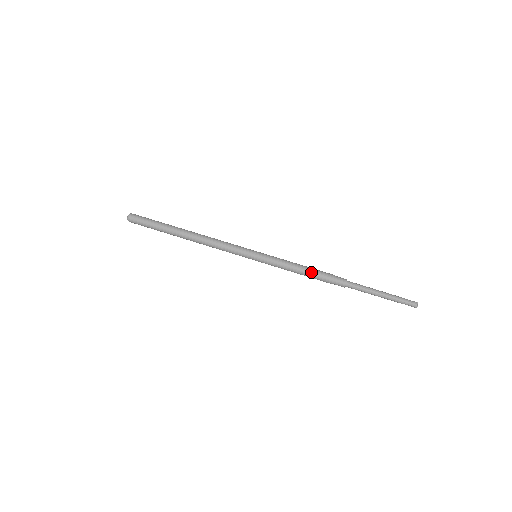
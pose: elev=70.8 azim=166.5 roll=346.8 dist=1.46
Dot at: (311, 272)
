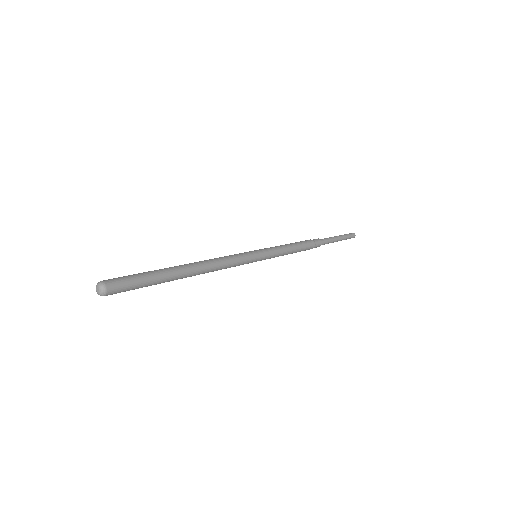
Dot at: (297, 242)
